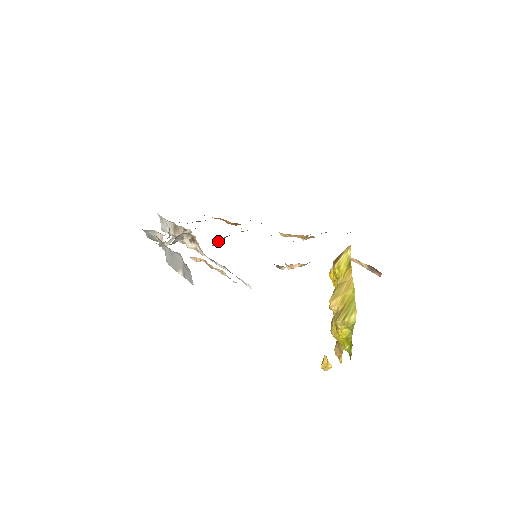
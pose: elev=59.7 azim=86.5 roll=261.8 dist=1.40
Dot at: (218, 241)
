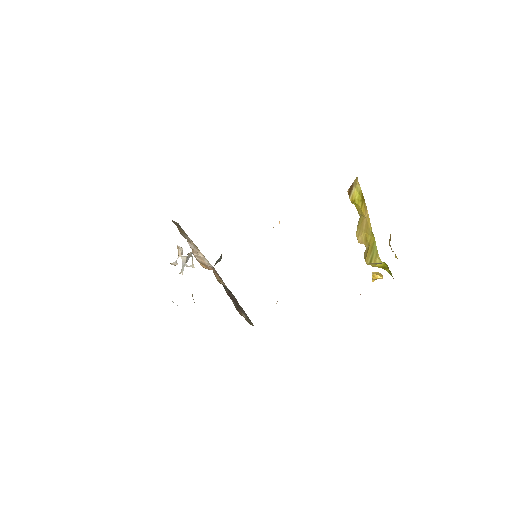
Dot at: (216, 262)
